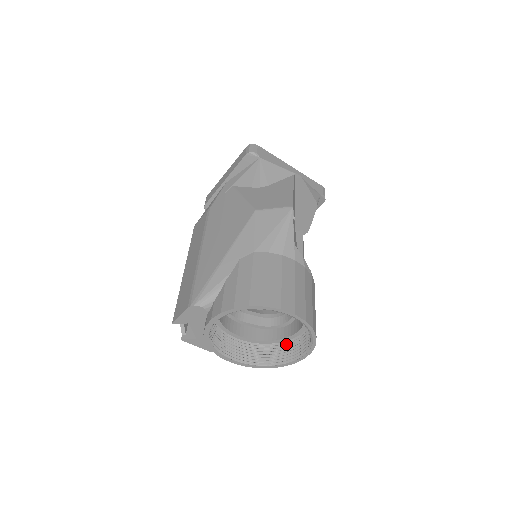
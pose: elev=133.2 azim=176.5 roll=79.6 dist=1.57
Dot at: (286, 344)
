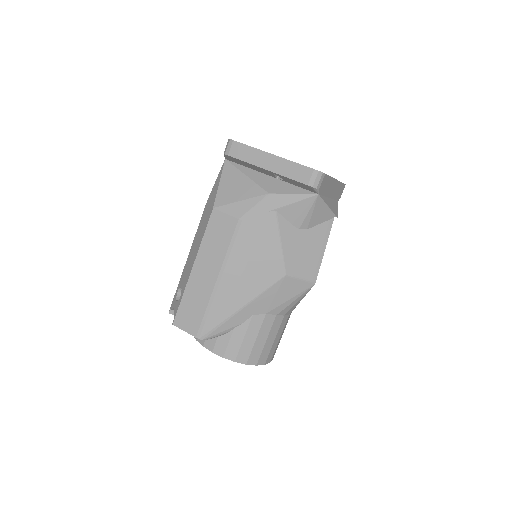
Dot at: occluded
